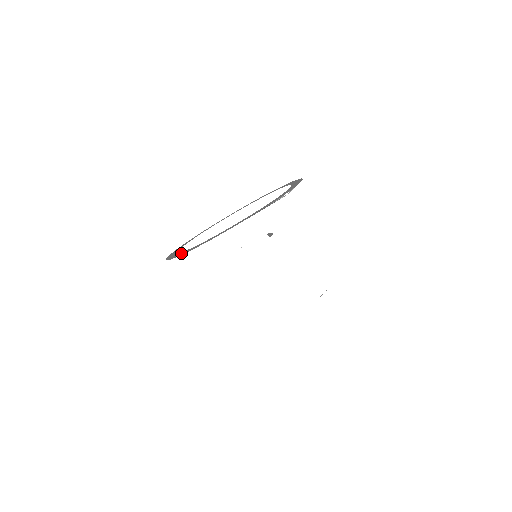
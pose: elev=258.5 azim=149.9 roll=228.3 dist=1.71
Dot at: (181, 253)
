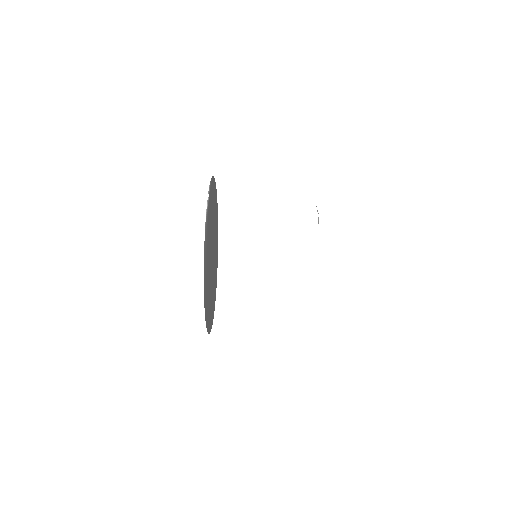
Dot at: (206, 317)
